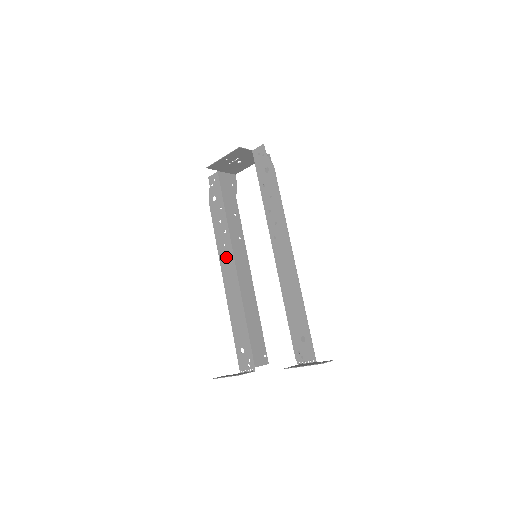
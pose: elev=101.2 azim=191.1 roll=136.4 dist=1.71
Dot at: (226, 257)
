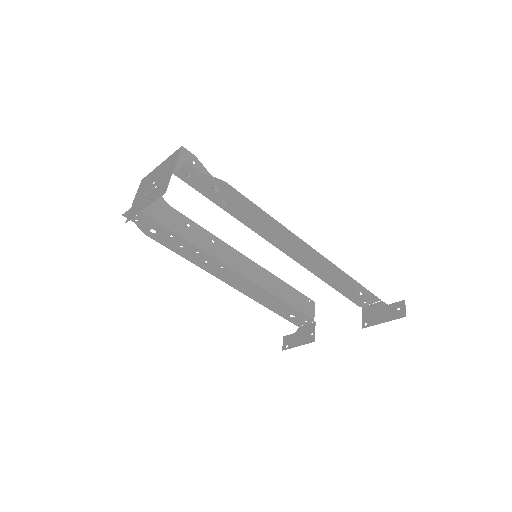
Dot at: (218, 270)
